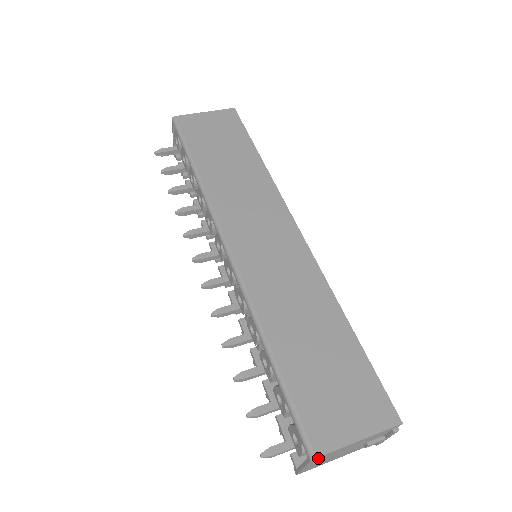
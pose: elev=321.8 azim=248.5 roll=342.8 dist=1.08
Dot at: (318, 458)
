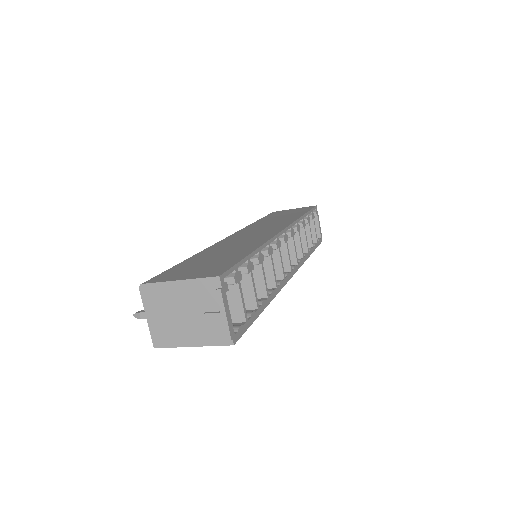
Dot at: (147, 291)
